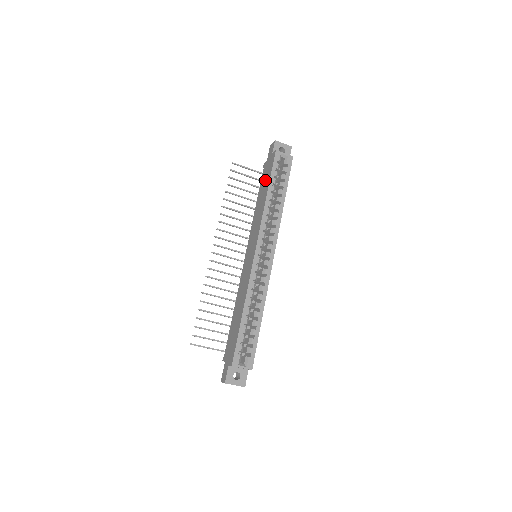
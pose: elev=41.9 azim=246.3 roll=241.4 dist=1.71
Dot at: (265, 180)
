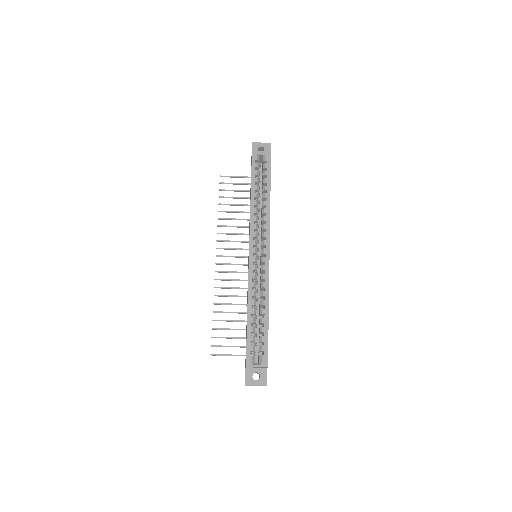
Dot at: occluded
